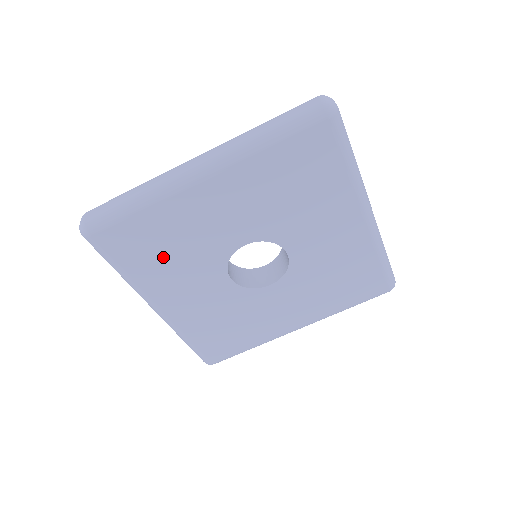
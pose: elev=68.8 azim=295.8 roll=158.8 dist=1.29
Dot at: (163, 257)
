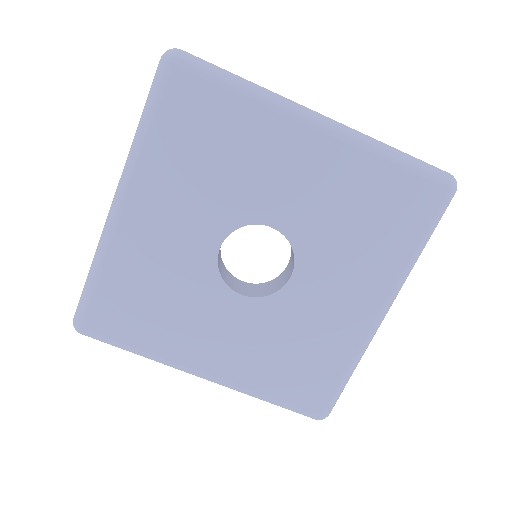
Dot at: (157, 311)
